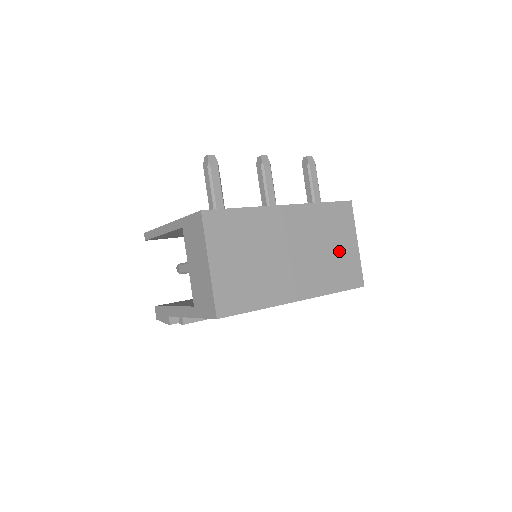
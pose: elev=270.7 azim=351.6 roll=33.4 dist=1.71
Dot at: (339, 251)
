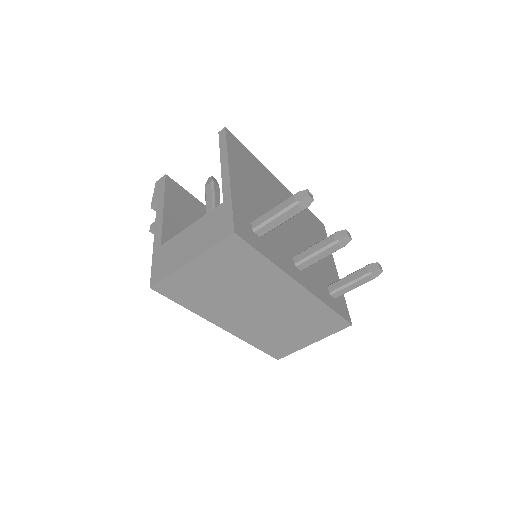
Dot at: (294, 335)
